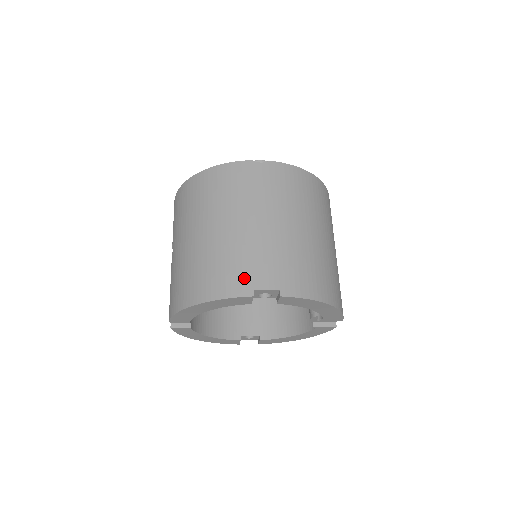
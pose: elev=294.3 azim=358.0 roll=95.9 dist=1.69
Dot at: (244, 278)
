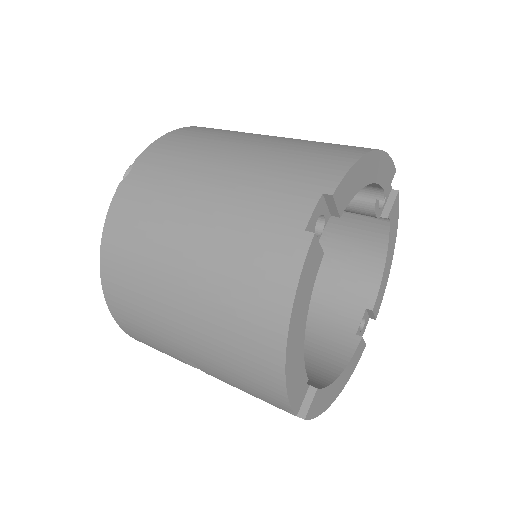
Dot at: (279, 240)
